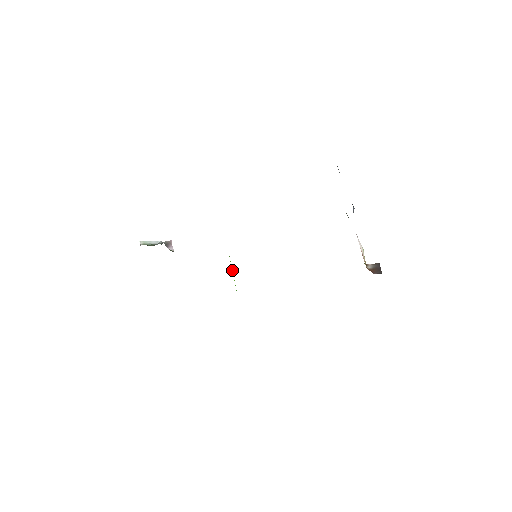
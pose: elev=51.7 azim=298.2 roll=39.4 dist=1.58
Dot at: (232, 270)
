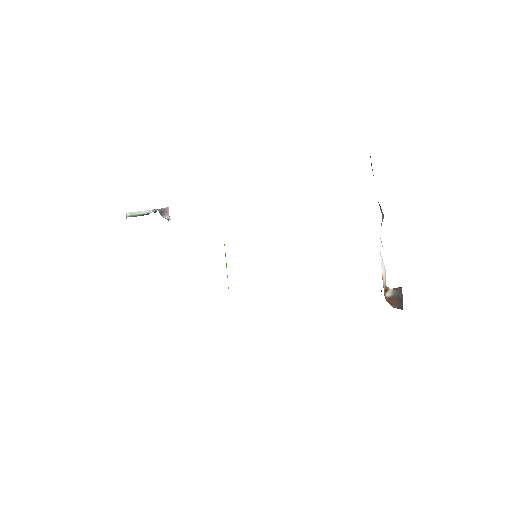
Dot at: (226, 267)
